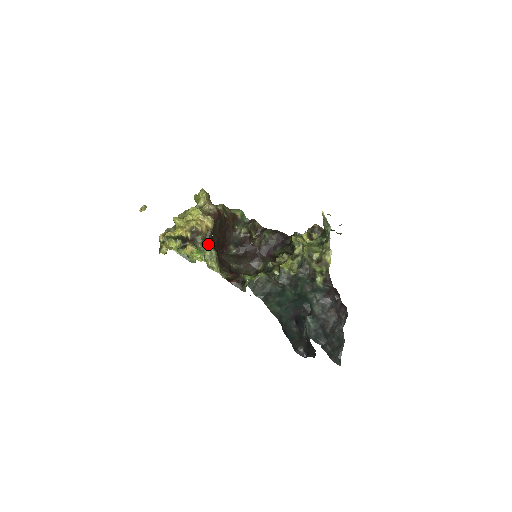
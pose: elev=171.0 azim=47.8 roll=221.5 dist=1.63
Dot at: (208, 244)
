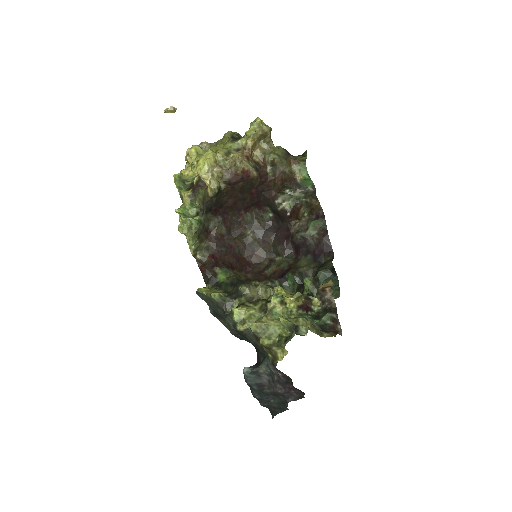
Dot at: (203, 208)
